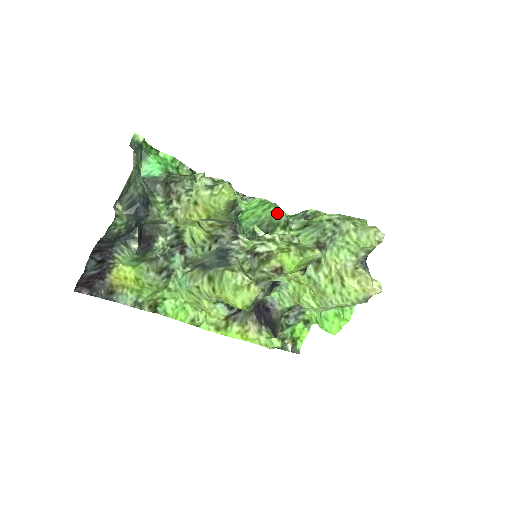
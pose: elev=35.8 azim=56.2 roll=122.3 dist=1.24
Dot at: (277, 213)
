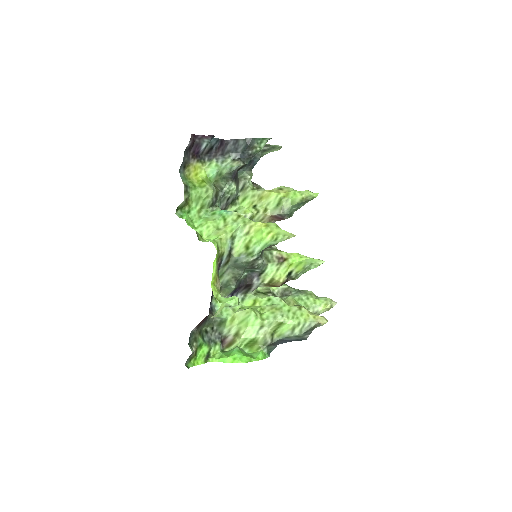
Dot at: occluded
